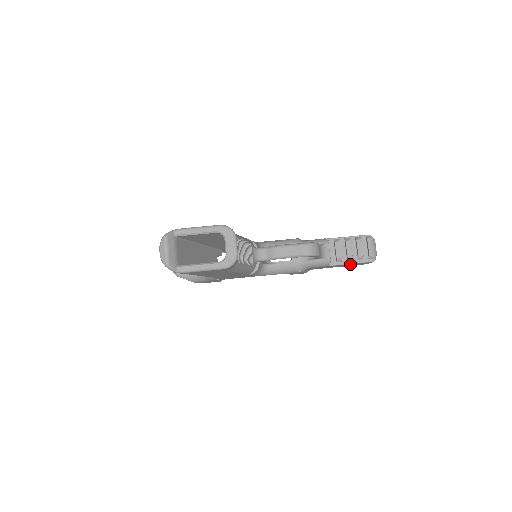
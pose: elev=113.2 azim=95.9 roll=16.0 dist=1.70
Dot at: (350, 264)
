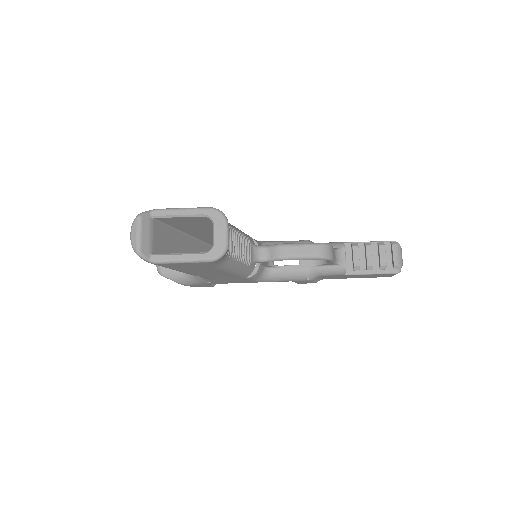
Dot at: (370, 275)
